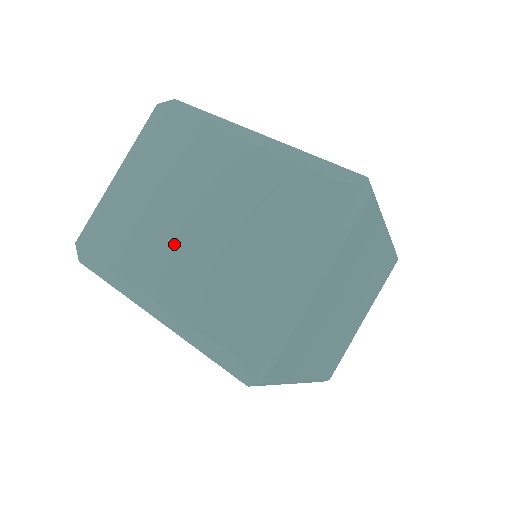
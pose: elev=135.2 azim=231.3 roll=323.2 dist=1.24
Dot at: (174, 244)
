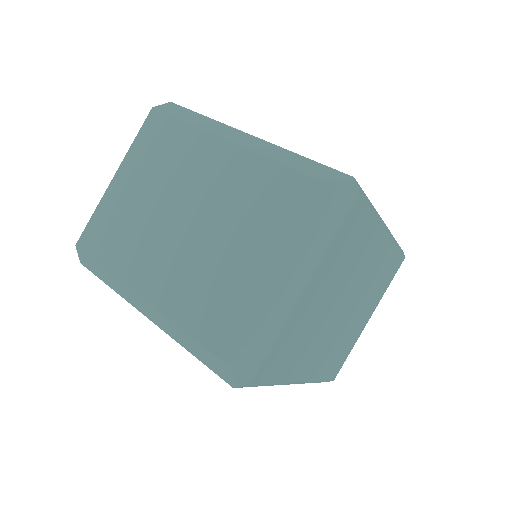
Dot at: (165, 246)
